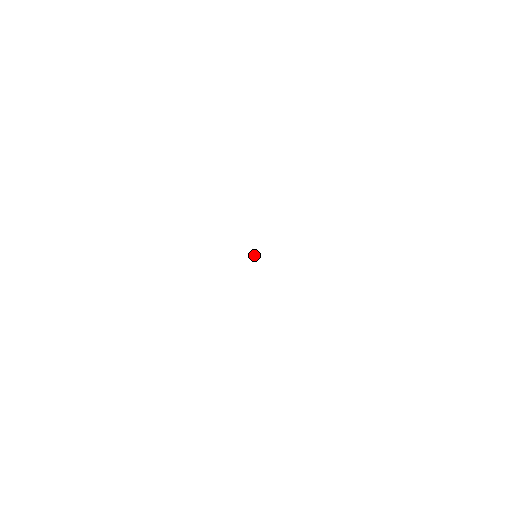
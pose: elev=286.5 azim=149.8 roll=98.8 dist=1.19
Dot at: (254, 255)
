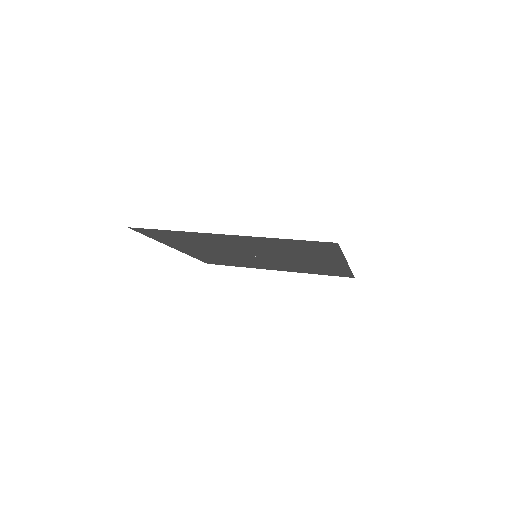
Dot at: (255, 256)
